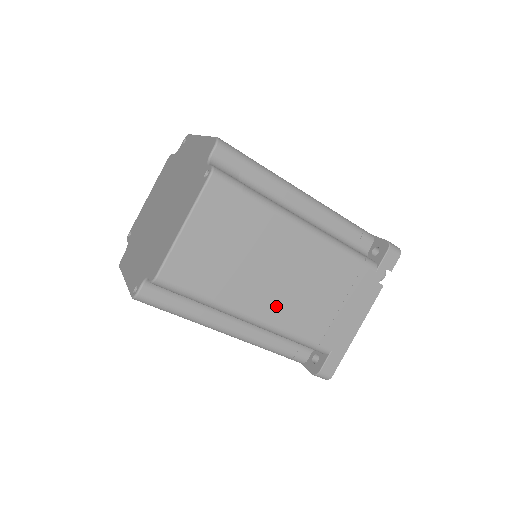
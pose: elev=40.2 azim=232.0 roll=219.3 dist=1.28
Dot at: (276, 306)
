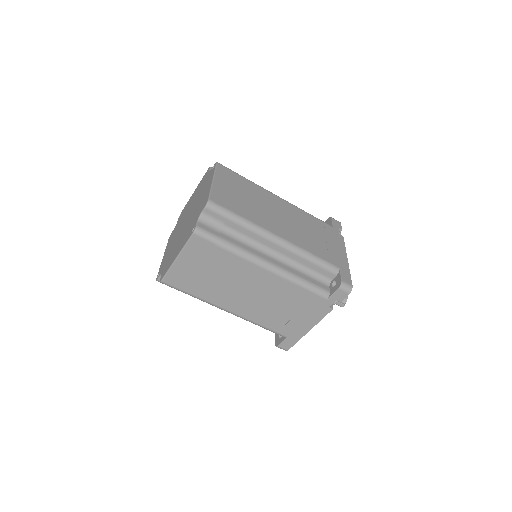
Dot at: (244, 307)
